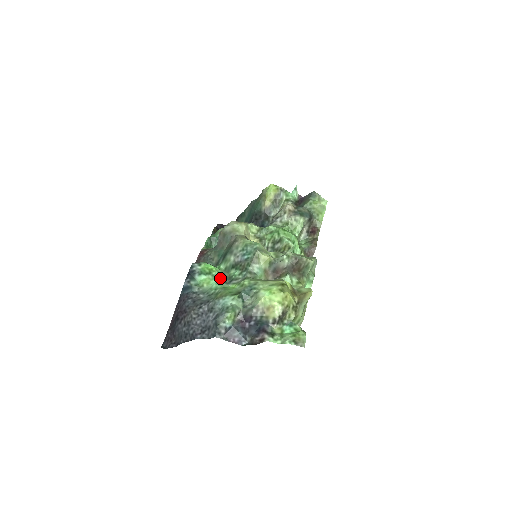
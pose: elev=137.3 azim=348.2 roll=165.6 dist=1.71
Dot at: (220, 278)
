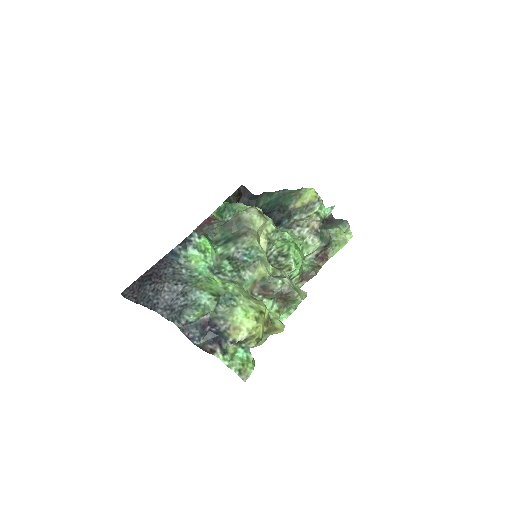
Dot at: (210, 263)
